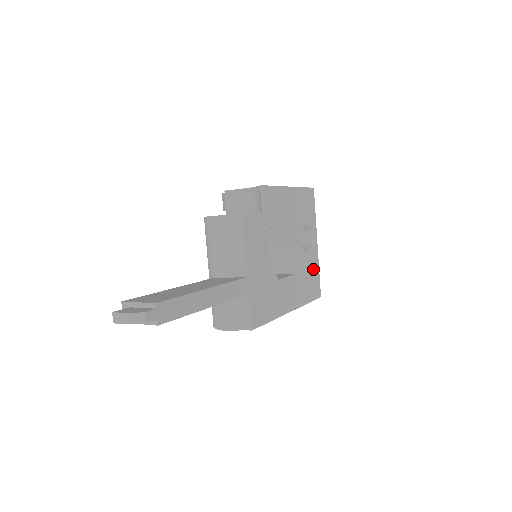
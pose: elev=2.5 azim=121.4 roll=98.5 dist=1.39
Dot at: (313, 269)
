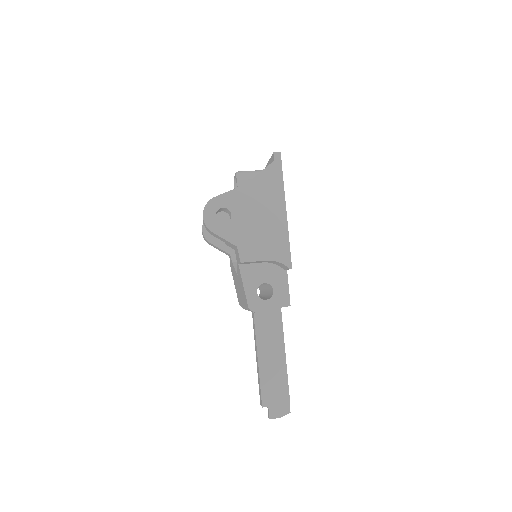
Dot at: occluded
